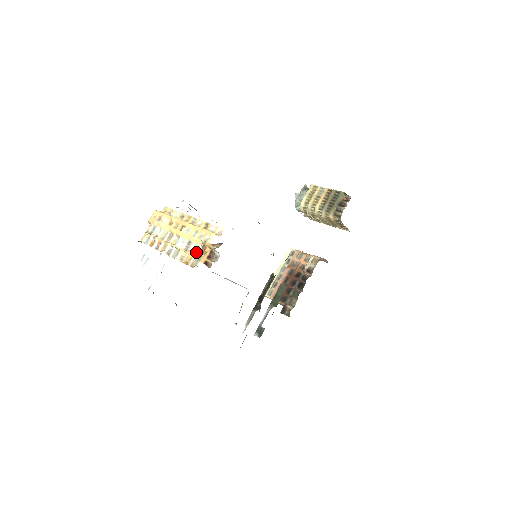
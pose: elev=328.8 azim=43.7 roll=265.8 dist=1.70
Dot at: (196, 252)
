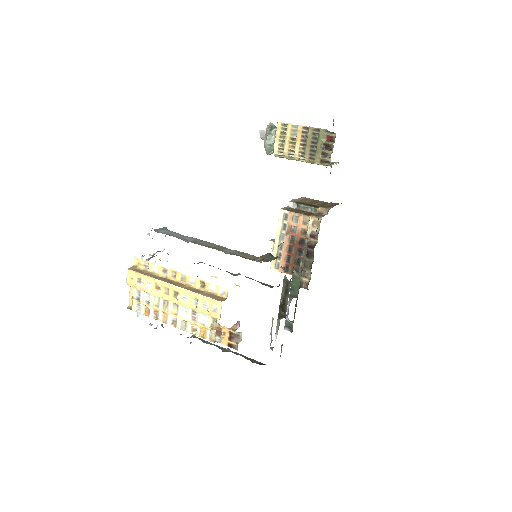
Dot at: (208, 325)
